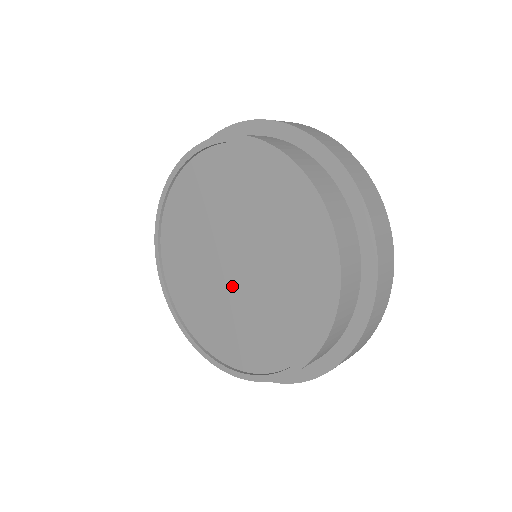
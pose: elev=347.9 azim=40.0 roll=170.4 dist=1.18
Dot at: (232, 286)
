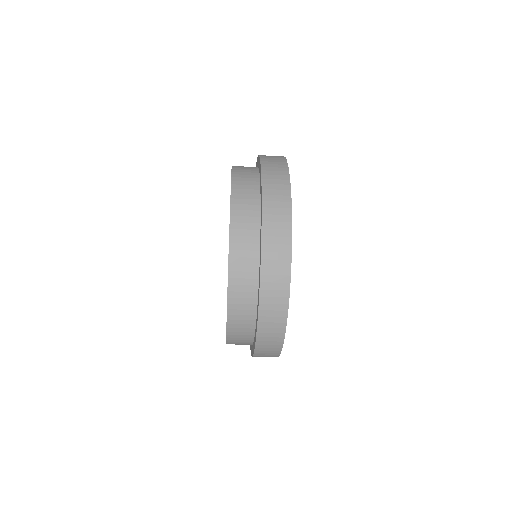
Dot at: occluded
